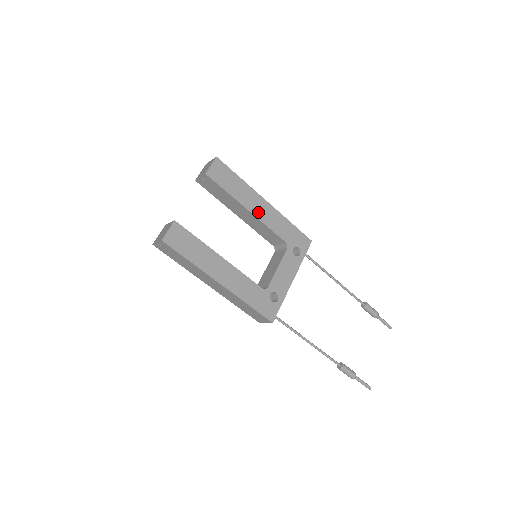
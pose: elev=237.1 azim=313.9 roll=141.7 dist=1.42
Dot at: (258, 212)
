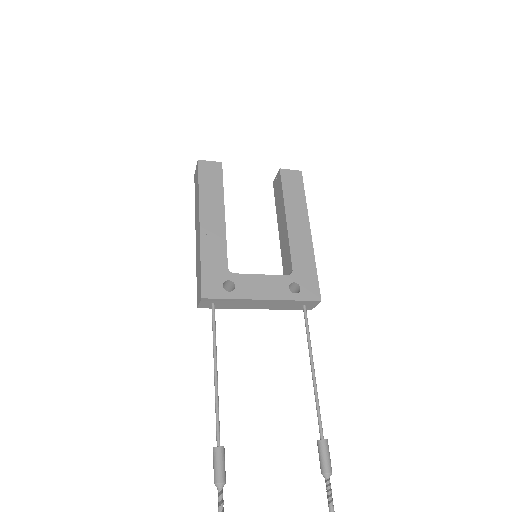
Dot at: (293, 227)
